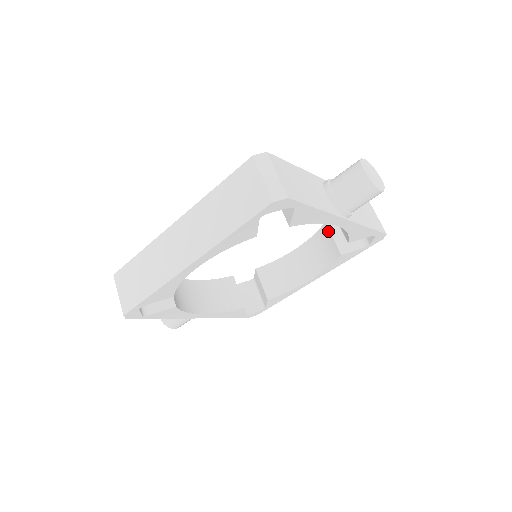
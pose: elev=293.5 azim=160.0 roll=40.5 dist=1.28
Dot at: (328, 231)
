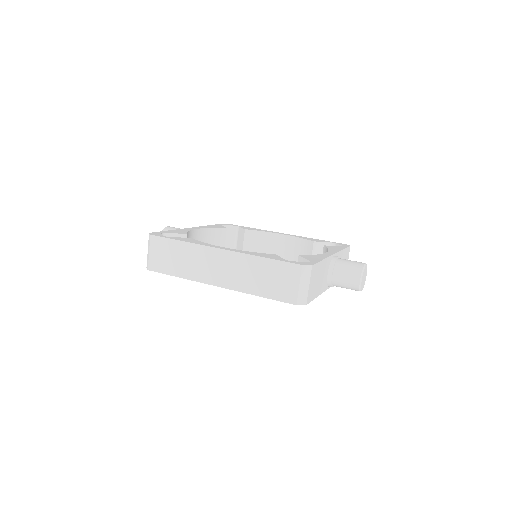
Dot at: (312, 249)
